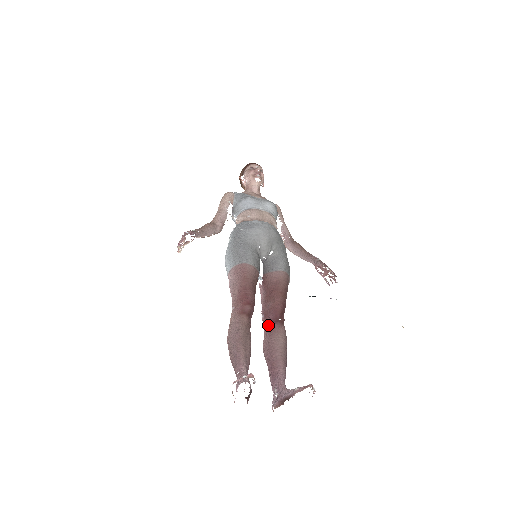
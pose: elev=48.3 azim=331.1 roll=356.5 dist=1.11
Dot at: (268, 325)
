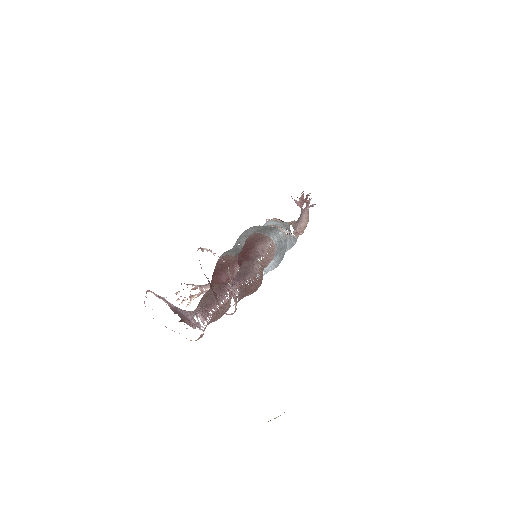
Dot at: occluded
